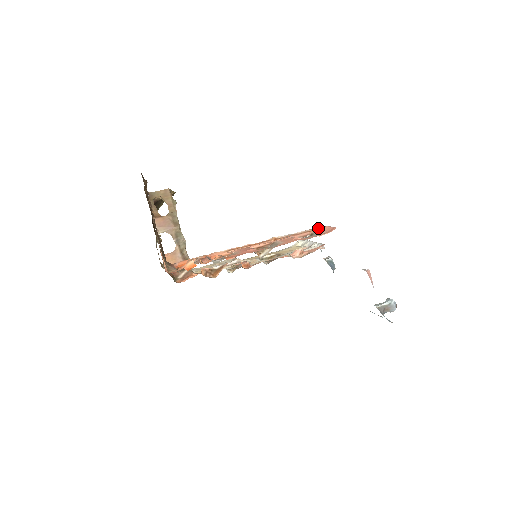
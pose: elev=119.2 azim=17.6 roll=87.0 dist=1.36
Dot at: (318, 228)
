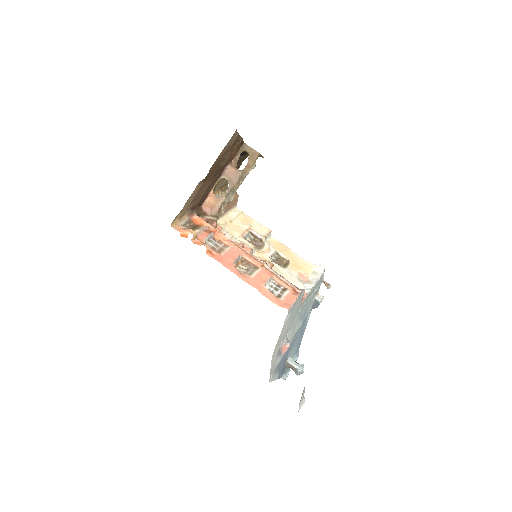
Dot at: (296, 289)
